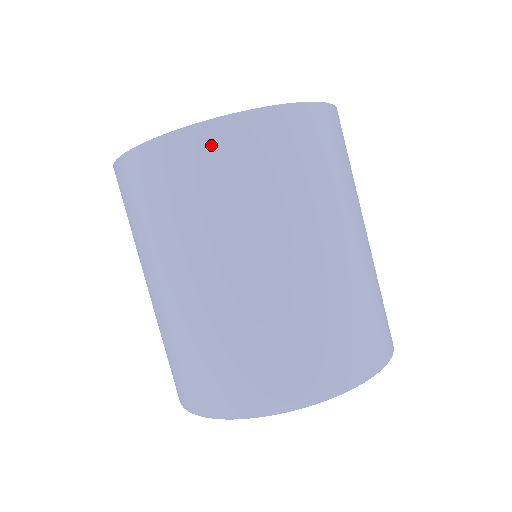
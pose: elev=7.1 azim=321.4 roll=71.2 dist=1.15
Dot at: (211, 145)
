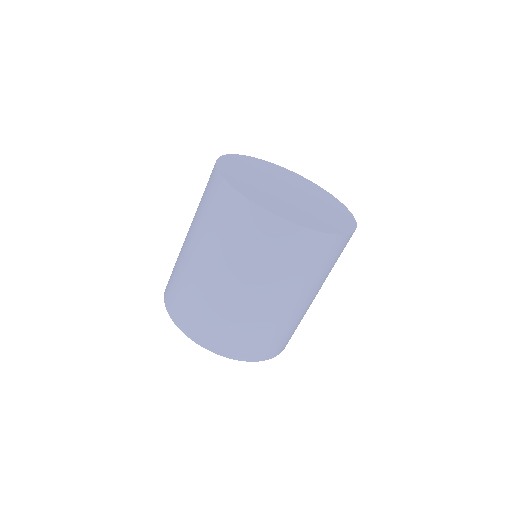
Dot at: (268, 227)
